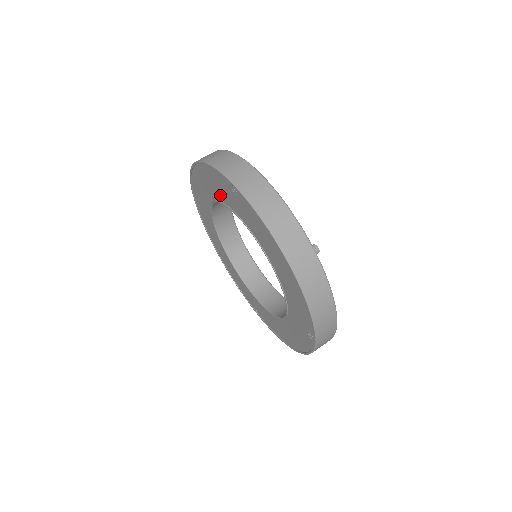
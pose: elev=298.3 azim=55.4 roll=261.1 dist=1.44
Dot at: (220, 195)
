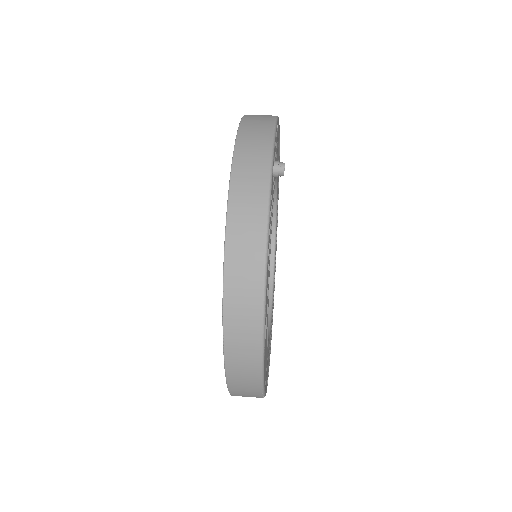
Dot at: occluded
